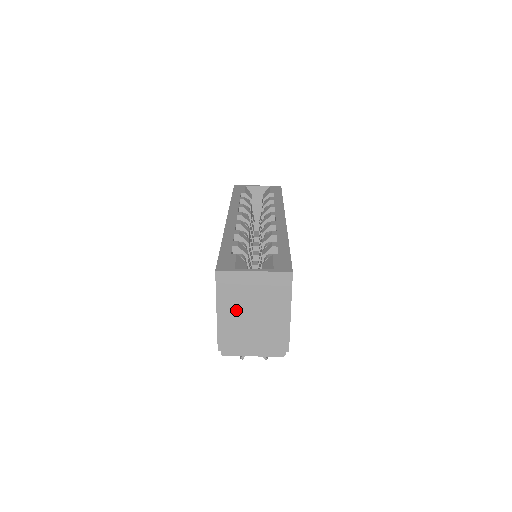
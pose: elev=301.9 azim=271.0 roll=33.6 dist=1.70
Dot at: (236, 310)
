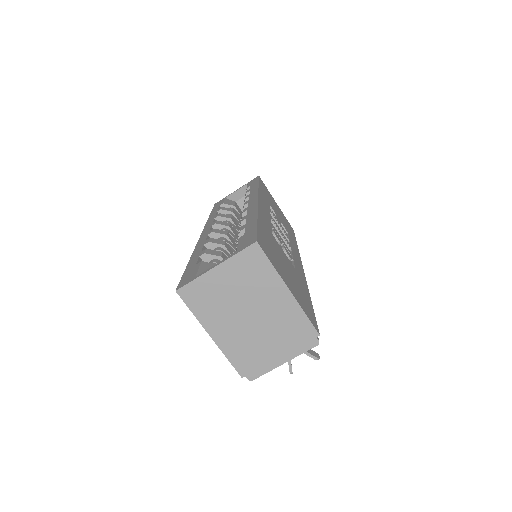
Dot at: (228, 321)
